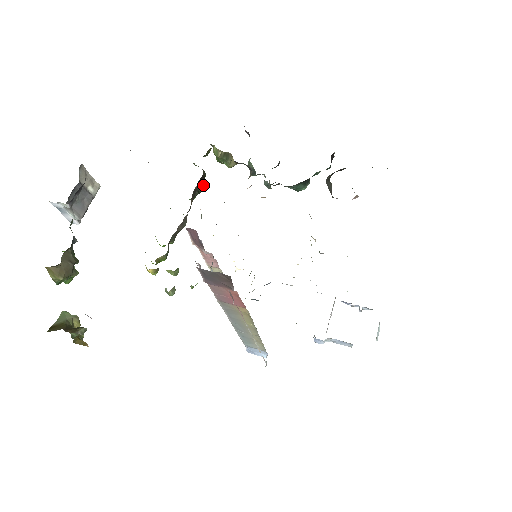
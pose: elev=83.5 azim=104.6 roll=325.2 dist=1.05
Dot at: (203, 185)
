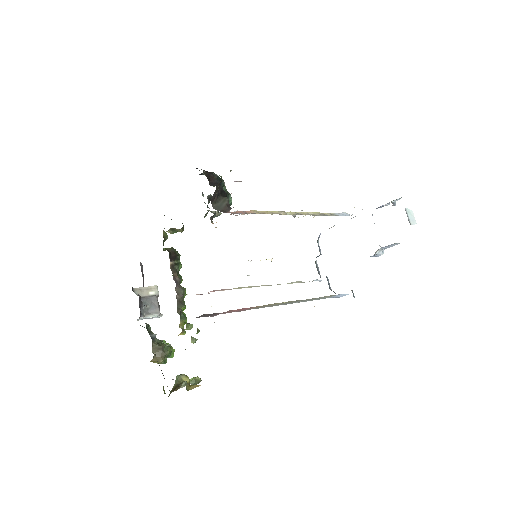
Dot at: (178, 256)
